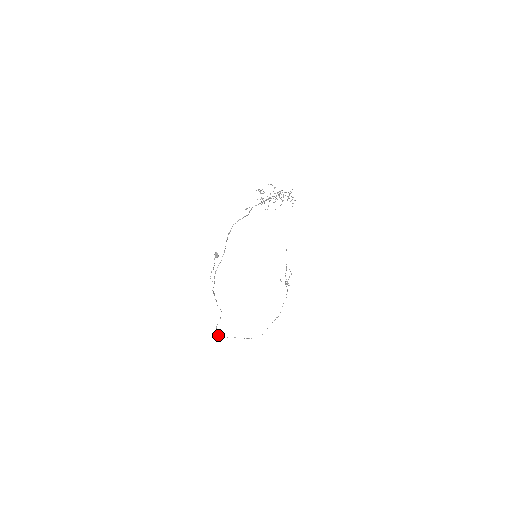
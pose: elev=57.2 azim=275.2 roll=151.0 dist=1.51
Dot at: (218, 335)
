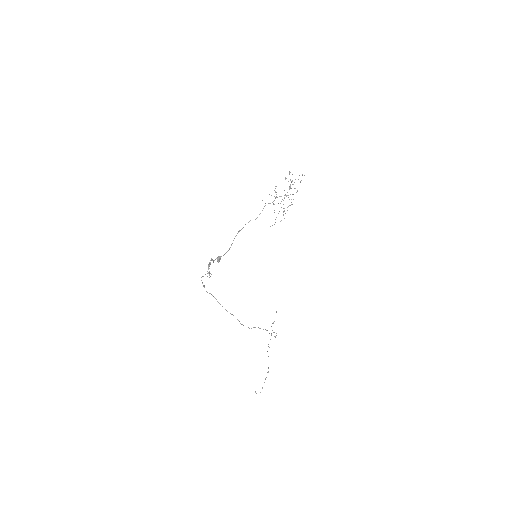
Dot at: (202, 282)
